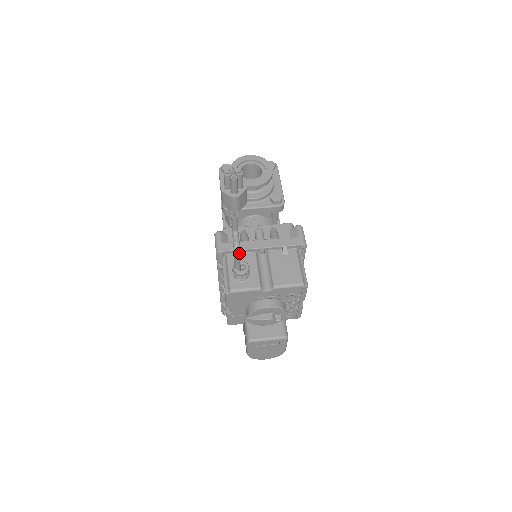
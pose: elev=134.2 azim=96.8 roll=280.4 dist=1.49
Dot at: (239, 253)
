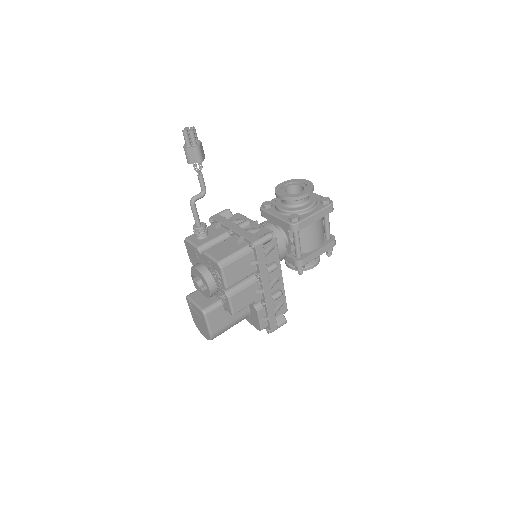
Dot at: (192, 206)
